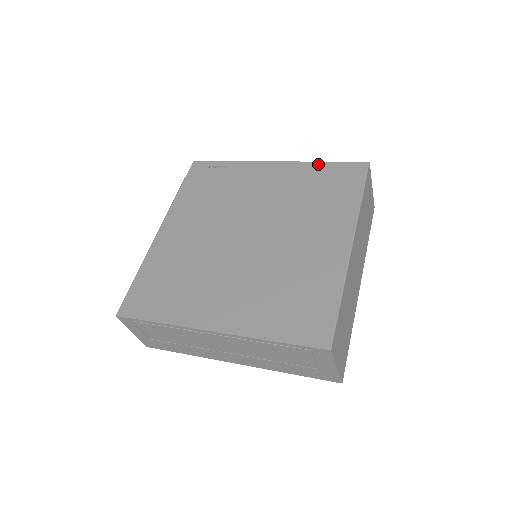
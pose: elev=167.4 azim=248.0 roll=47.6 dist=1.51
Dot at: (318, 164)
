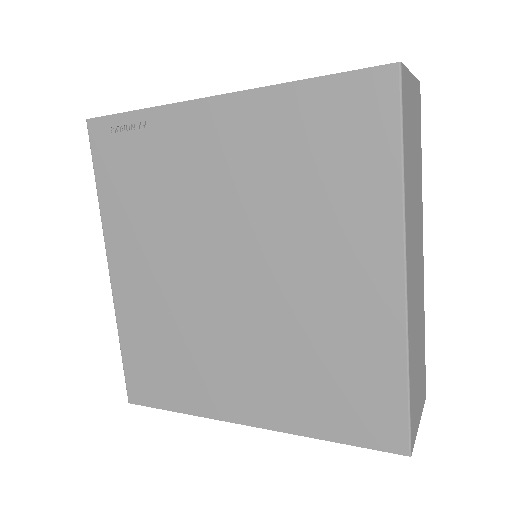
Dot at: (297, 89)
